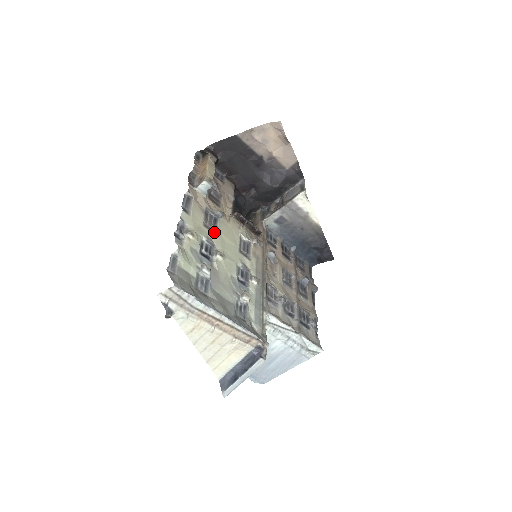
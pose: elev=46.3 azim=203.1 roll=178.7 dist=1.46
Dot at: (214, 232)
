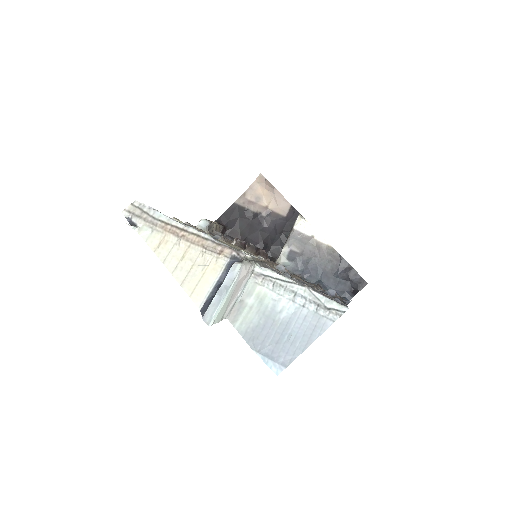
Dot at: occluded
